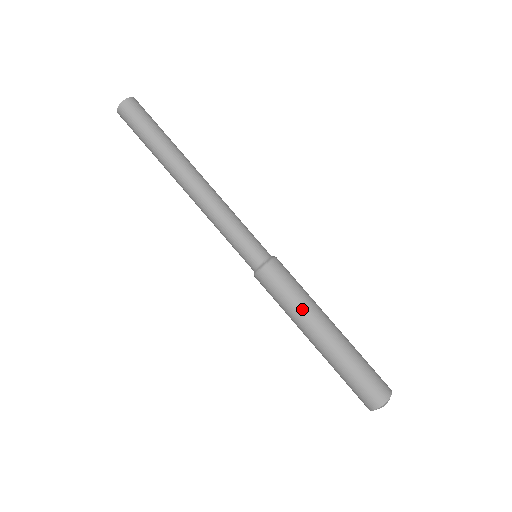
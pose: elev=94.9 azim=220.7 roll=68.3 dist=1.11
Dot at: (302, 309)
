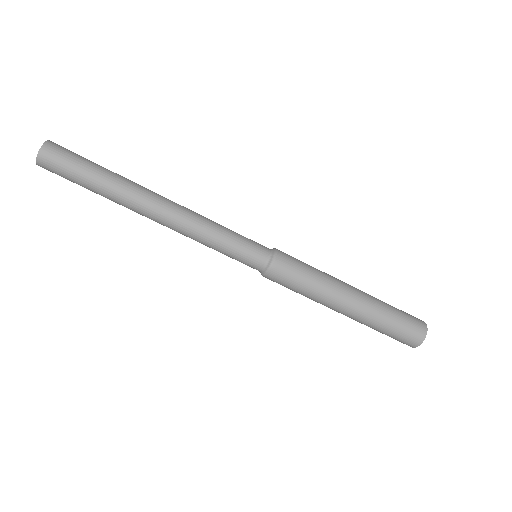
Dot at: (316, 299)
